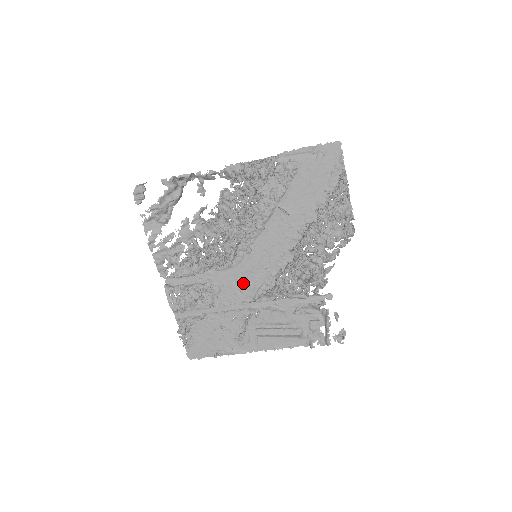
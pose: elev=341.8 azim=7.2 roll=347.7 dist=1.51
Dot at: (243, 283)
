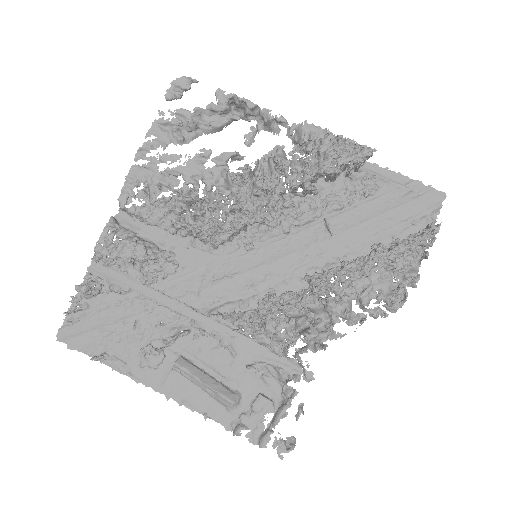
Dot at: (211, 283)
